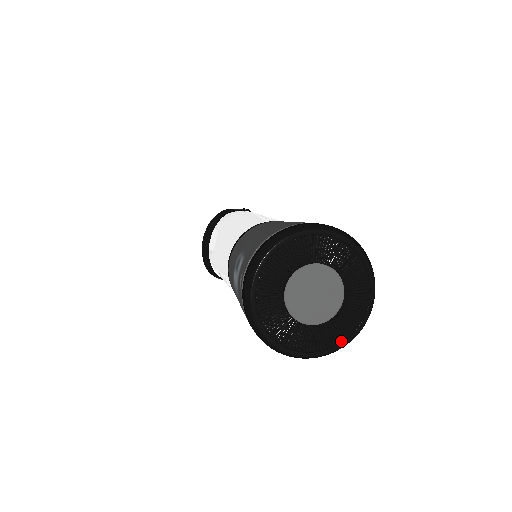
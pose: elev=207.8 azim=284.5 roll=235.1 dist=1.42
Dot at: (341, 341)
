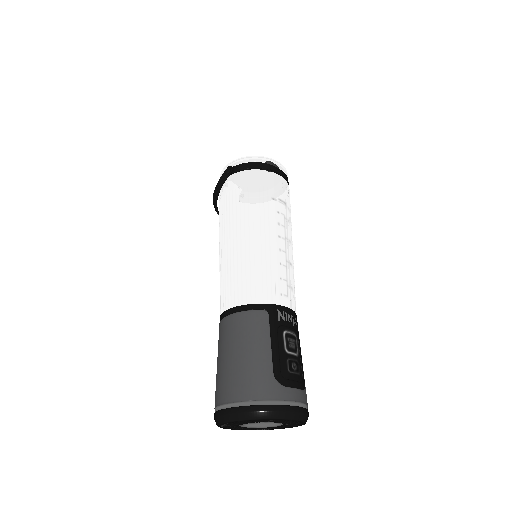
Dot at: (300, 425)
